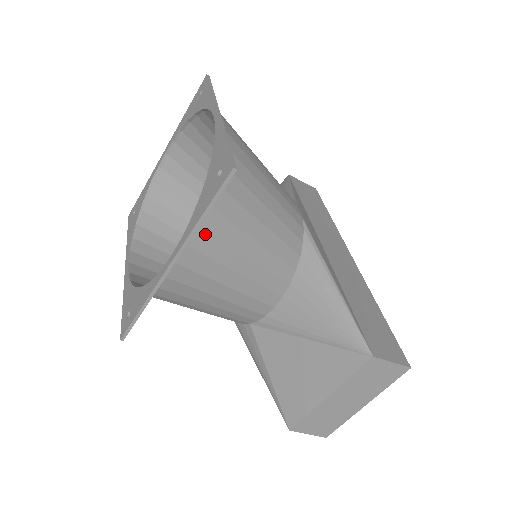
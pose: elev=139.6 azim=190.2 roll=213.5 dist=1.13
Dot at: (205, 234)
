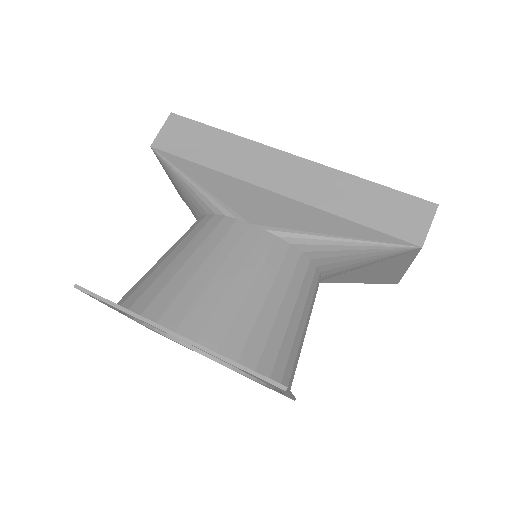
Dot at: (285, 373)
